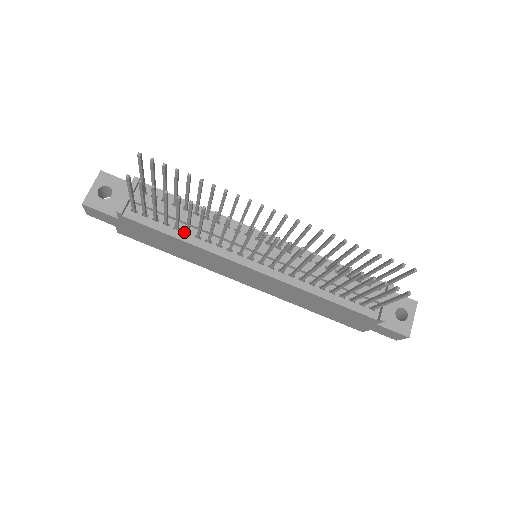
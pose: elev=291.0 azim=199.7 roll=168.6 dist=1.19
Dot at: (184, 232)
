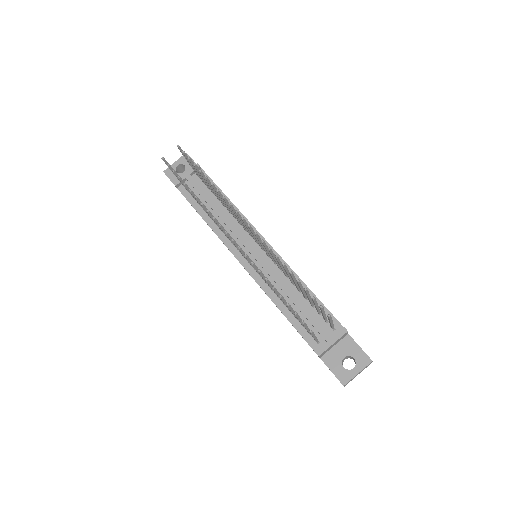
Dot at: occluded
